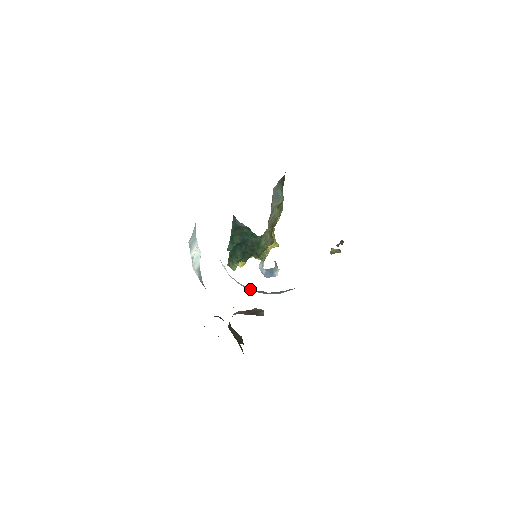
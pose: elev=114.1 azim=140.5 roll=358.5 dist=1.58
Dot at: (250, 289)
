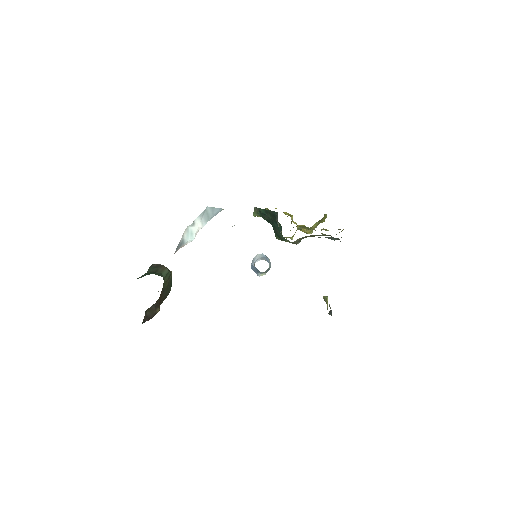
Dot at: occluded
